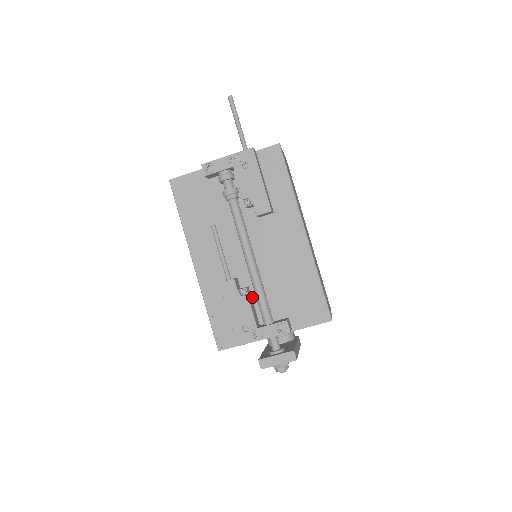
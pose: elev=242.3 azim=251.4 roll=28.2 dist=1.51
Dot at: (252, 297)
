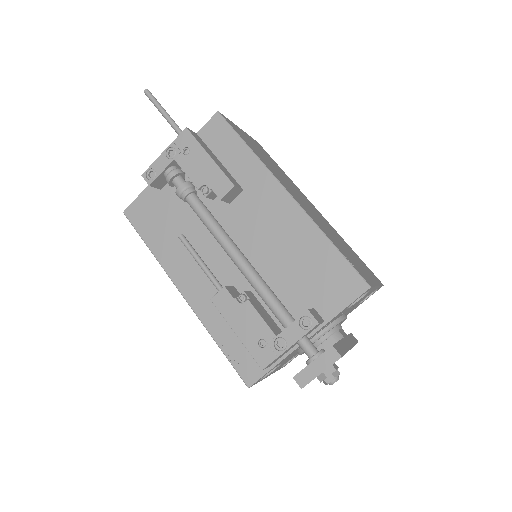
Dot at: (260, 302)
